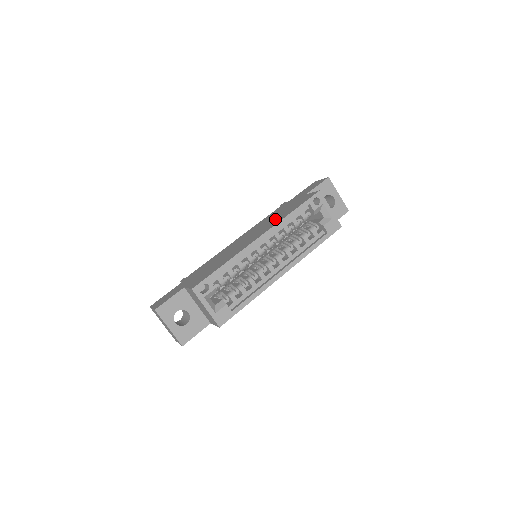
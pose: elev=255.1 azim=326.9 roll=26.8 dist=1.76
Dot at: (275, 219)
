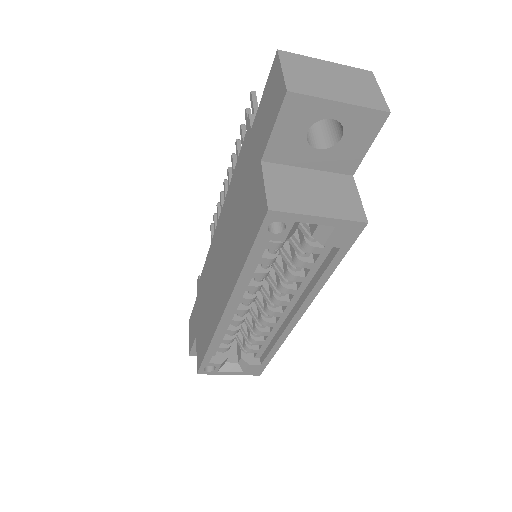
Dot at: (234, 246)
